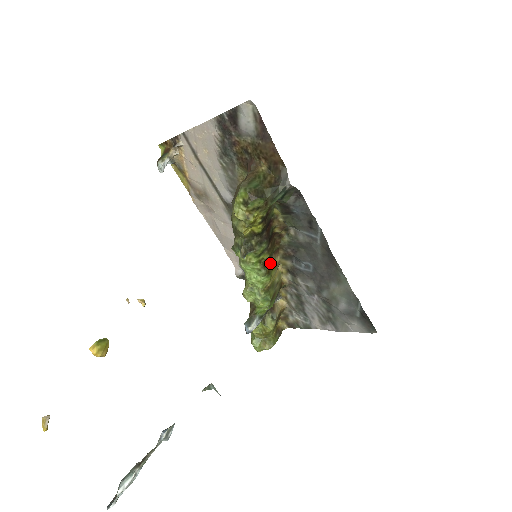
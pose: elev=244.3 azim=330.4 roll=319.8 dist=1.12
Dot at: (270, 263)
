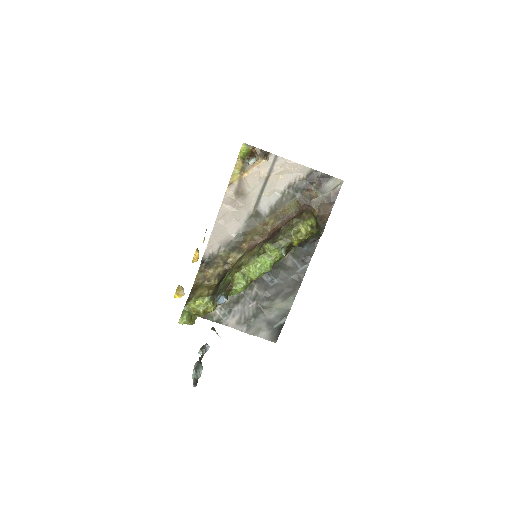
Dot at: occluded
